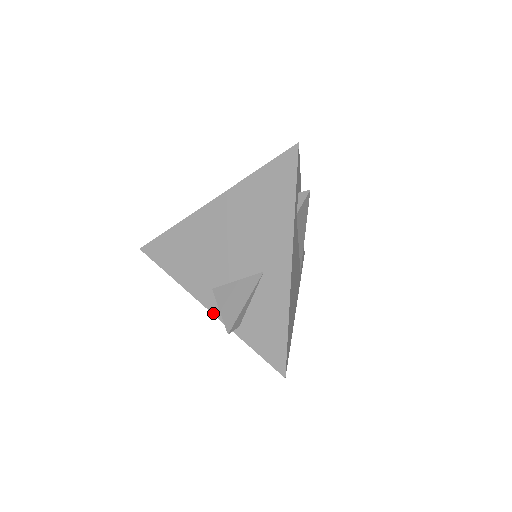
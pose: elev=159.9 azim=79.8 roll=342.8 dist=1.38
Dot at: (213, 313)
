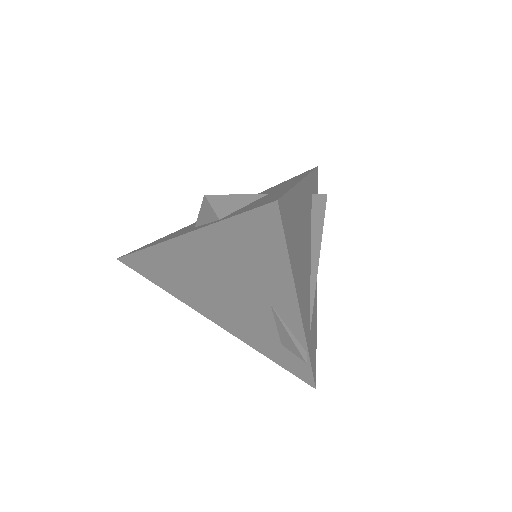
Dot at: (186, 233)
